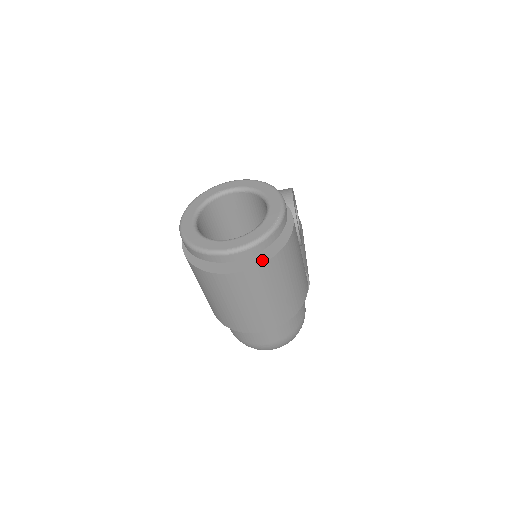
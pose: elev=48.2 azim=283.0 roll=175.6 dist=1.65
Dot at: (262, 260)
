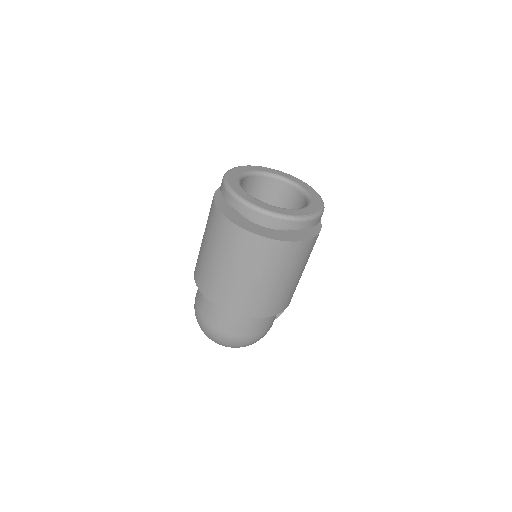
Dot at: (282, 238)
